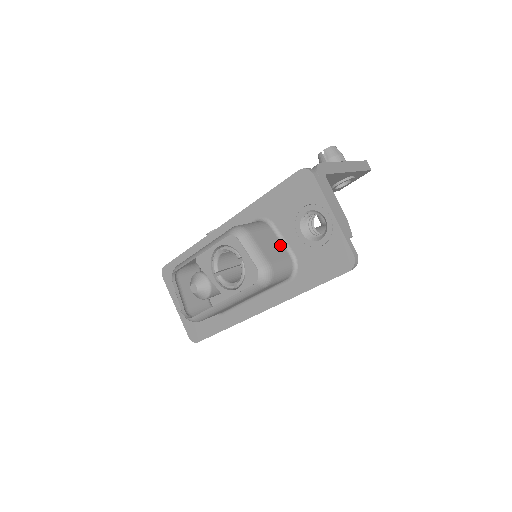
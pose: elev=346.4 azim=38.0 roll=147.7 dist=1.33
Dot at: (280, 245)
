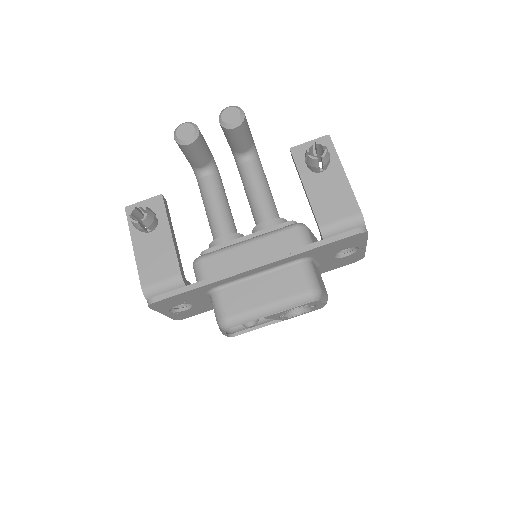
Dot at: (317, 269)
